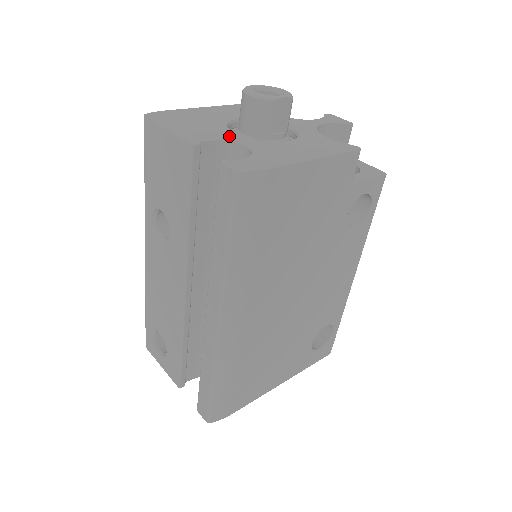
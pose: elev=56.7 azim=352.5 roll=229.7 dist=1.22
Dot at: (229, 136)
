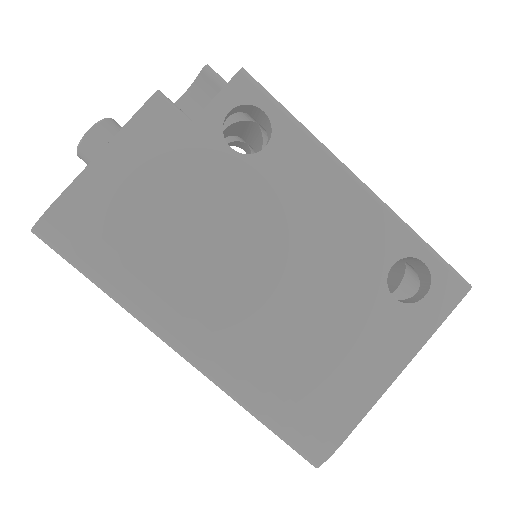
Dot at: occluded
